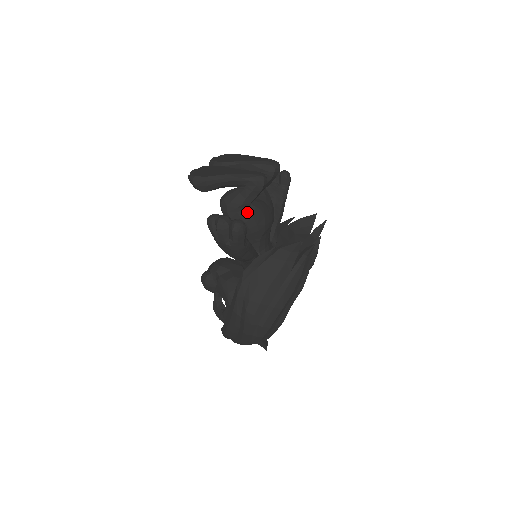
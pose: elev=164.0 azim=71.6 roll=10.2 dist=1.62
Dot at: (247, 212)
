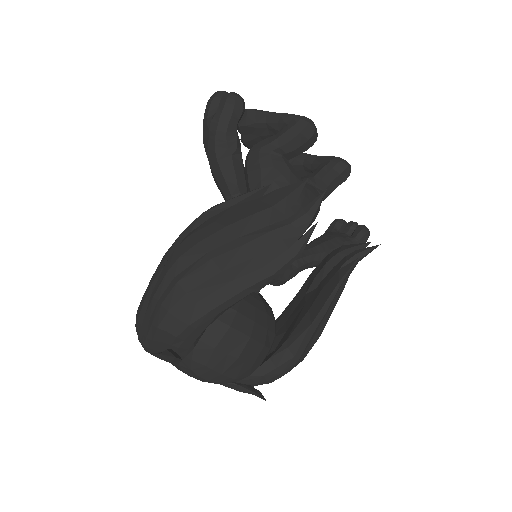
Dot at: (270, 158)
